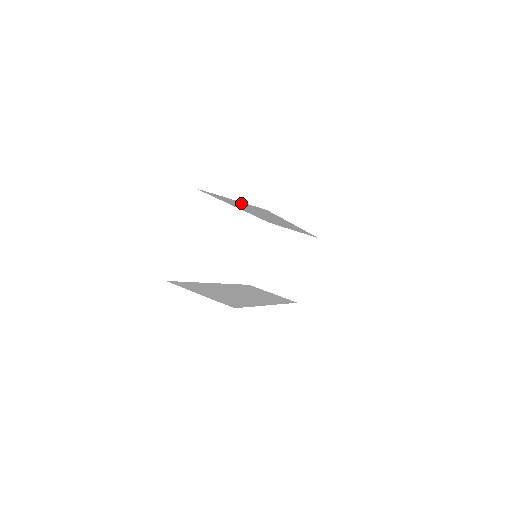
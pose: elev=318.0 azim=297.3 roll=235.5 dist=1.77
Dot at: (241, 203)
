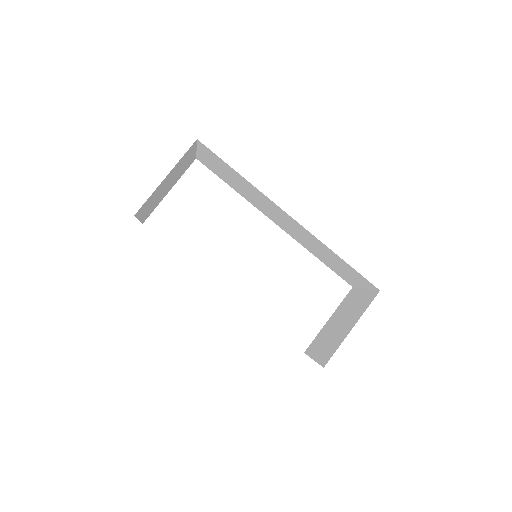
Dot at: (209, 158)
